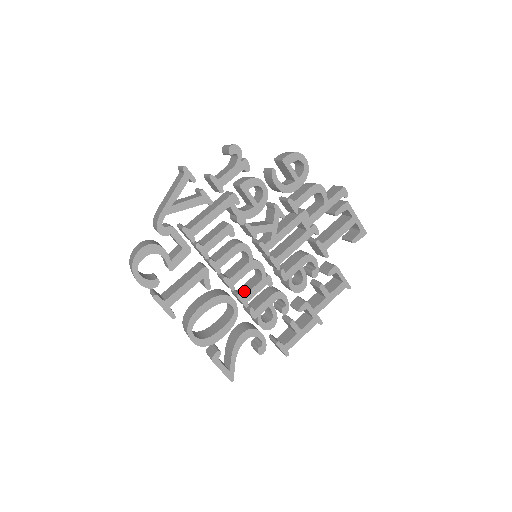
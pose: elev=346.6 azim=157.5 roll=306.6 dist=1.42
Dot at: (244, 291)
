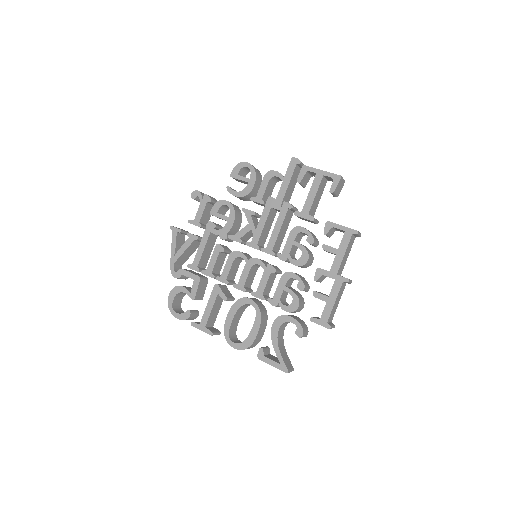
Dot at: occluded
